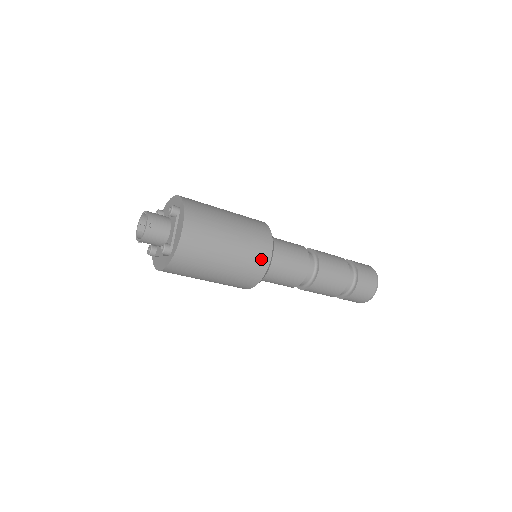
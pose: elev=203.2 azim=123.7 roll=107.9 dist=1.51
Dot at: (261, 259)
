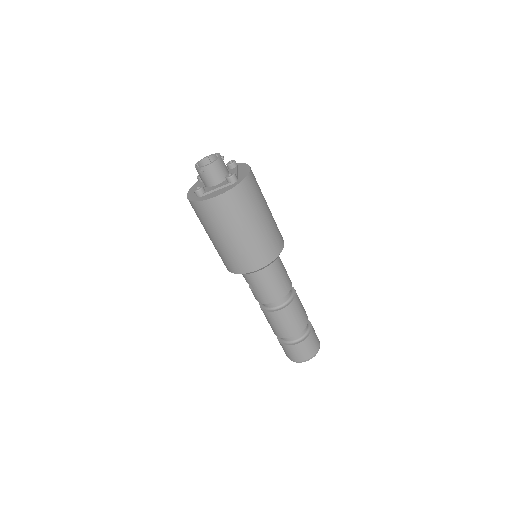
Dot at: (280, 238)
